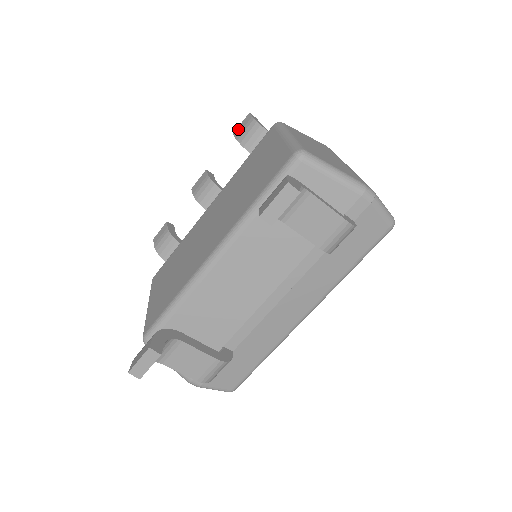
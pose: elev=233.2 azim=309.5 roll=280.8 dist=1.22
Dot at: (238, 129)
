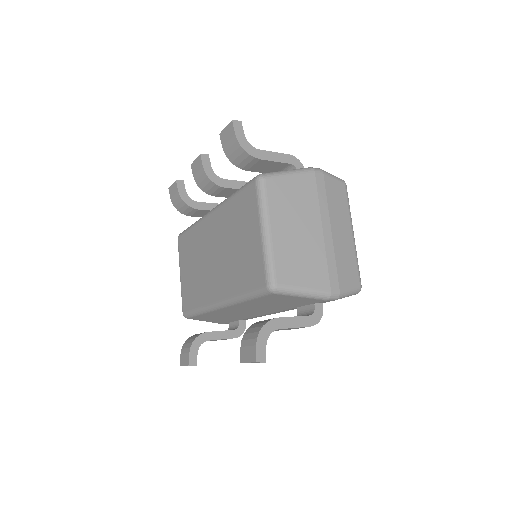
Dot at: (223, 135)
